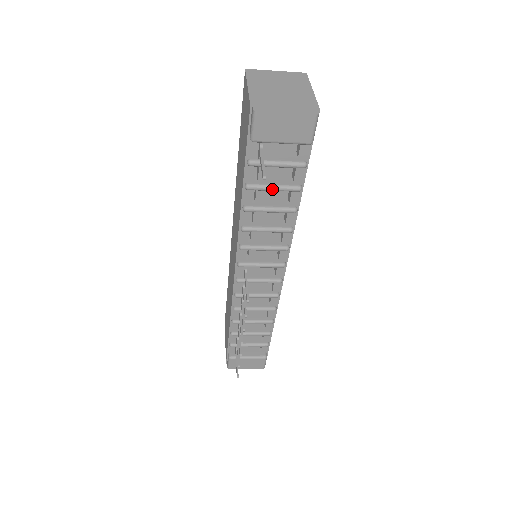
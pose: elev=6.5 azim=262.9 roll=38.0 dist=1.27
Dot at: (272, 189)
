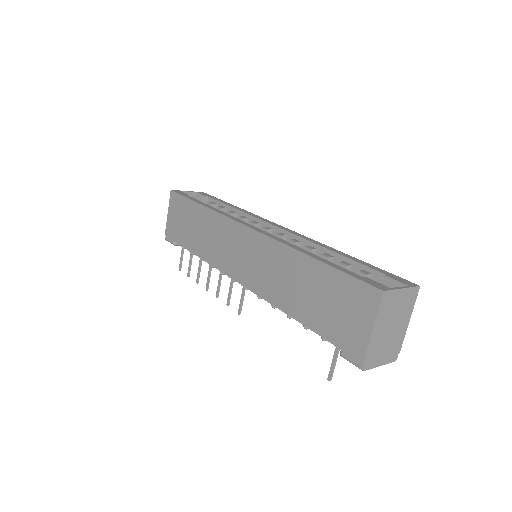
Dot at: occluded
